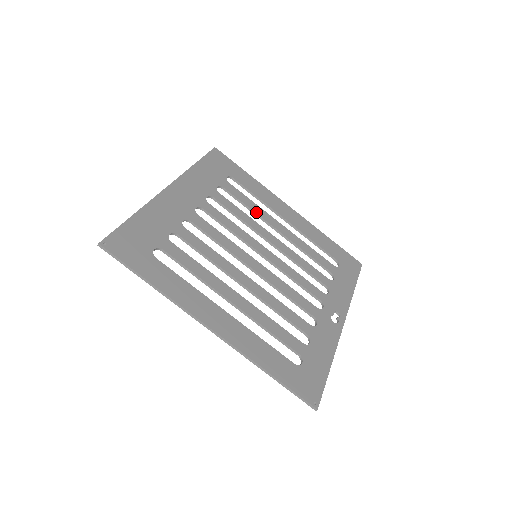
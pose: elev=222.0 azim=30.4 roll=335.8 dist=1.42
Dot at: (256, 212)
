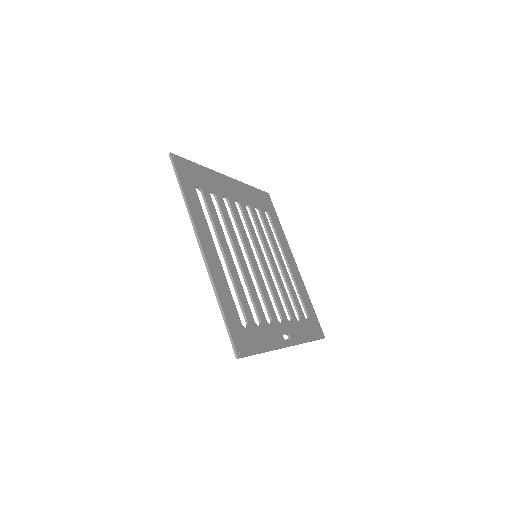
Dot at: (272, 241)
